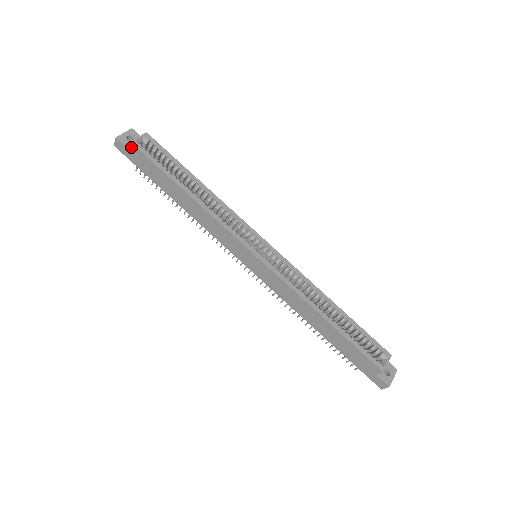
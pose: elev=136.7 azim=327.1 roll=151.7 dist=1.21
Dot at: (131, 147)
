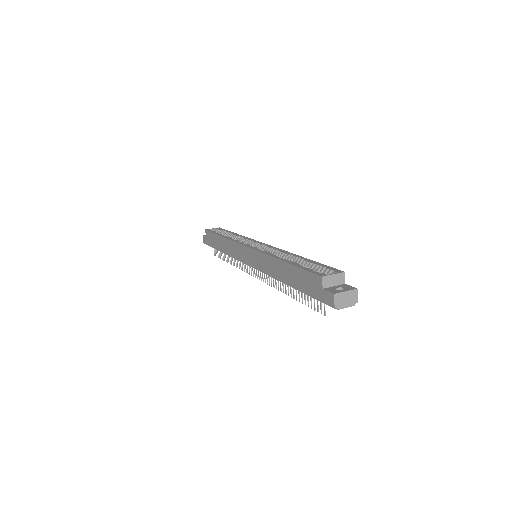
Dot at: (206, 233)
